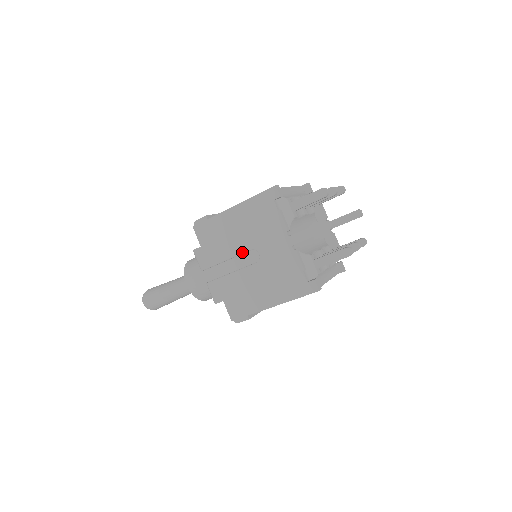
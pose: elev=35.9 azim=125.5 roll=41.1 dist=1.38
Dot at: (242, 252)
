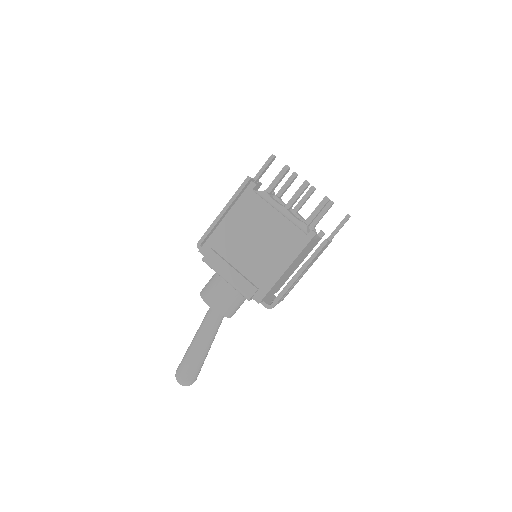
Dot at: occluded
